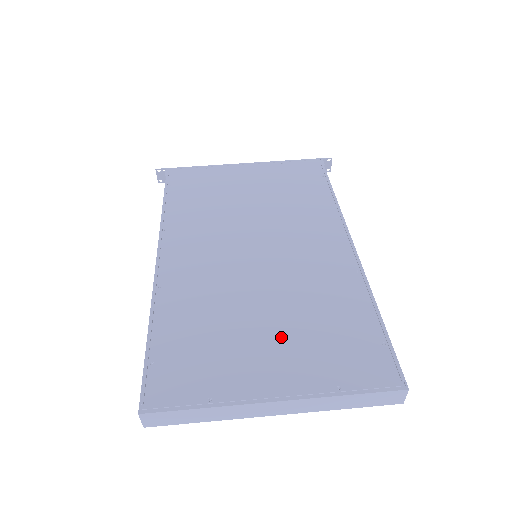
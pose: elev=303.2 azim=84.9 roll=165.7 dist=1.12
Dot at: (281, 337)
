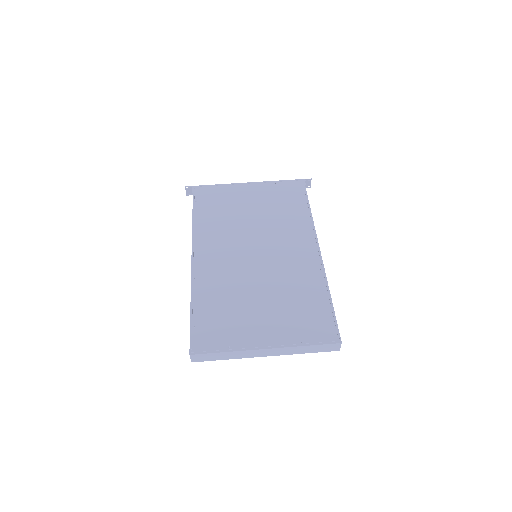
Dot at: (270, 311)
